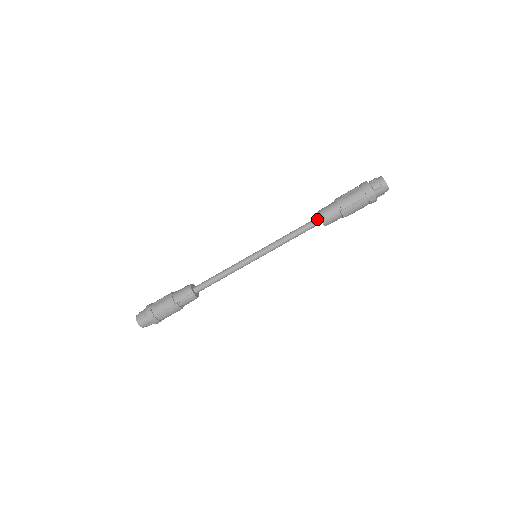
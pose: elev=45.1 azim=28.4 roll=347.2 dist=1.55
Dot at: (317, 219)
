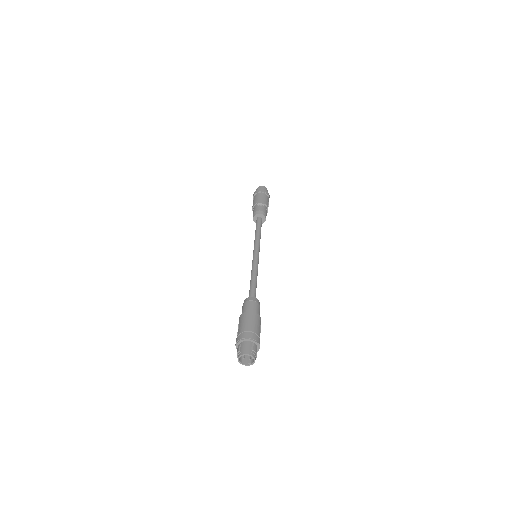
Dot at: (256, 219)
